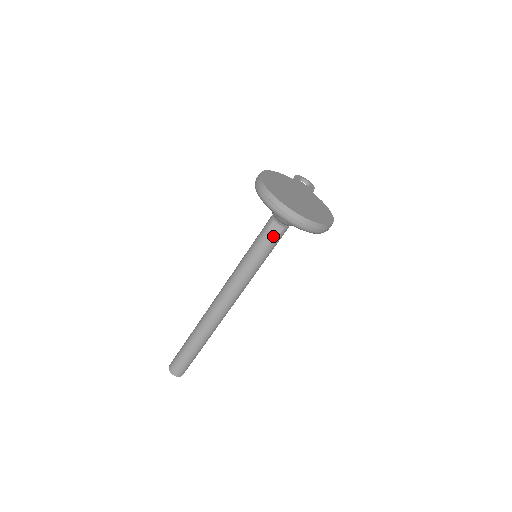
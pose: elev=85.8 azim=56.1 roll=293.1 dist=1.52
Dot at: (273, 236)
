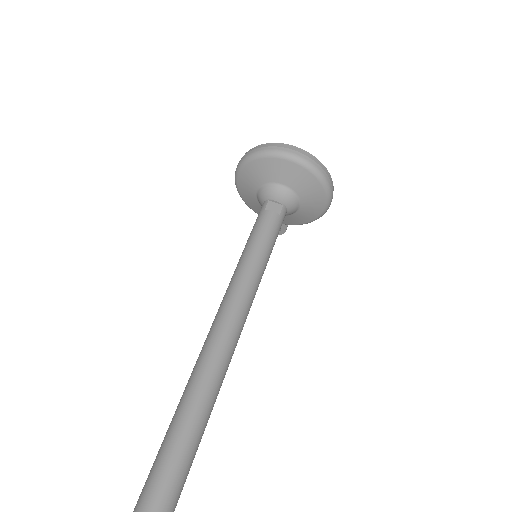
Dot at: (274, 214)
